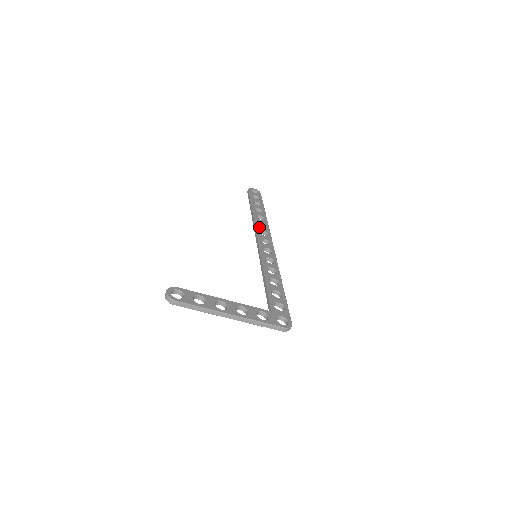
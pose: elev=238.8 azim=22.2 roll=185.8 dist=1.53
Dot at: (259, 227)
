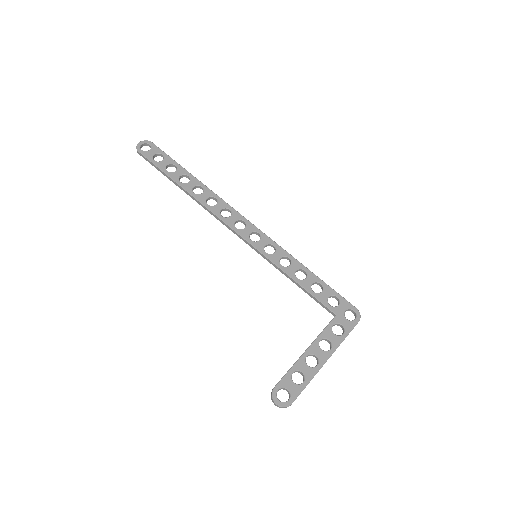
Dot at: (214, 209)
